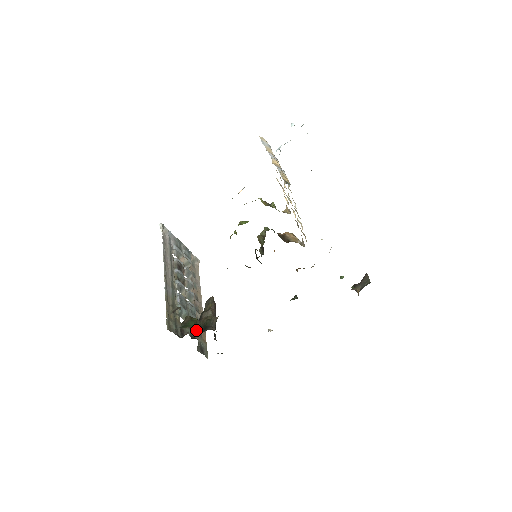
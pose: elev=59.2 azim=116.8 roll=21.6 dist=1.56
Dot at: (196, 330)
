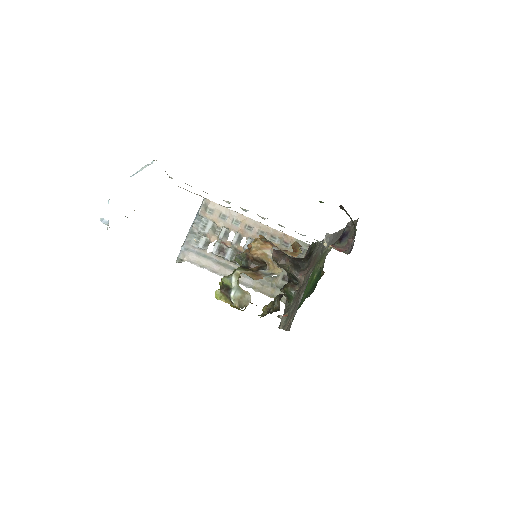
Dot at: occluded
